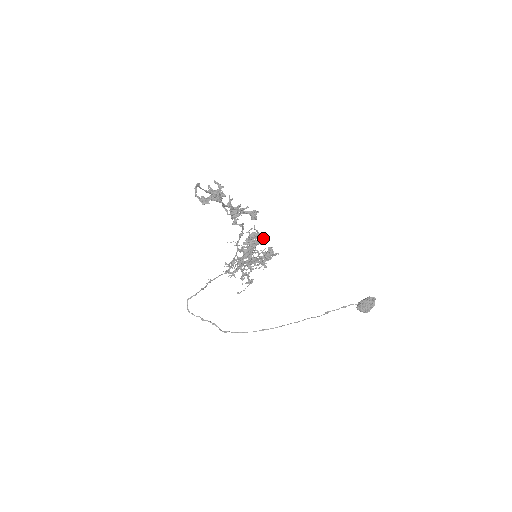
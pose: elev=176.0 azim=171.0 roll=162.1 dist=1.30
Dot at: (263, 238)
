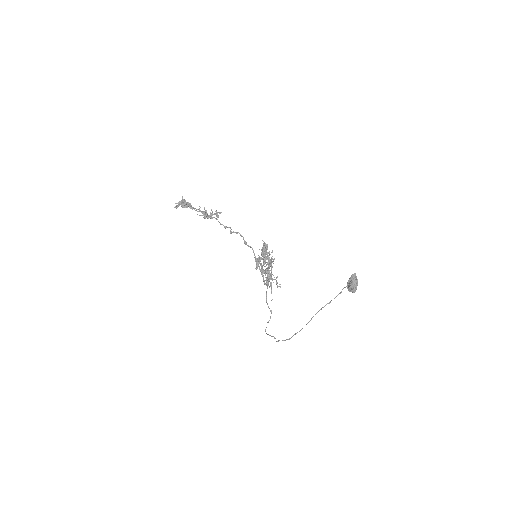
Dot at: (265, 244)
